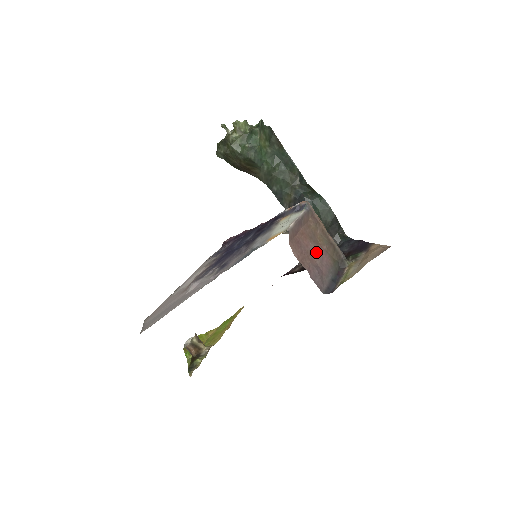
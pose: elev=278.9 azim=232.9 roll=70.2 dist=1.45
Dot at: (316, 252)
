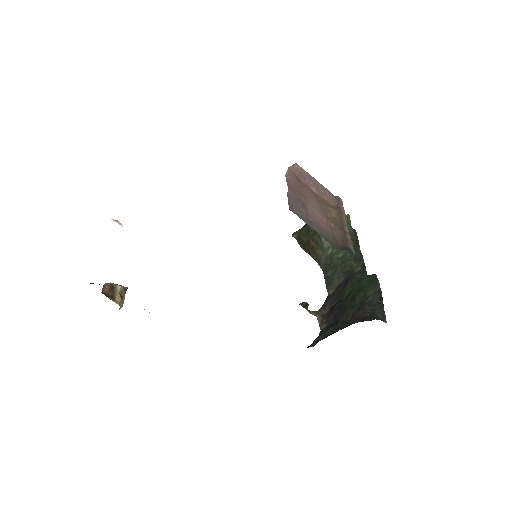
Dot at: (316, 210)
